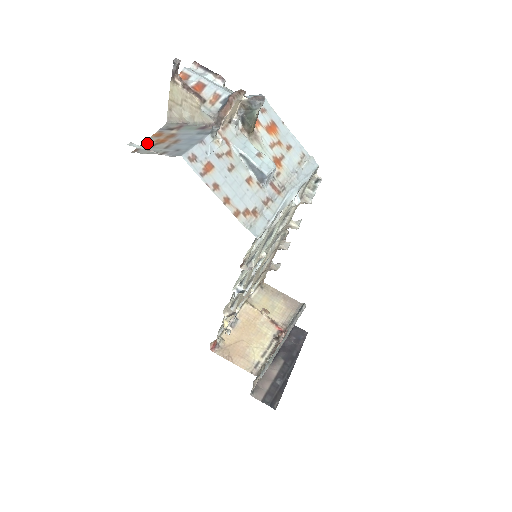
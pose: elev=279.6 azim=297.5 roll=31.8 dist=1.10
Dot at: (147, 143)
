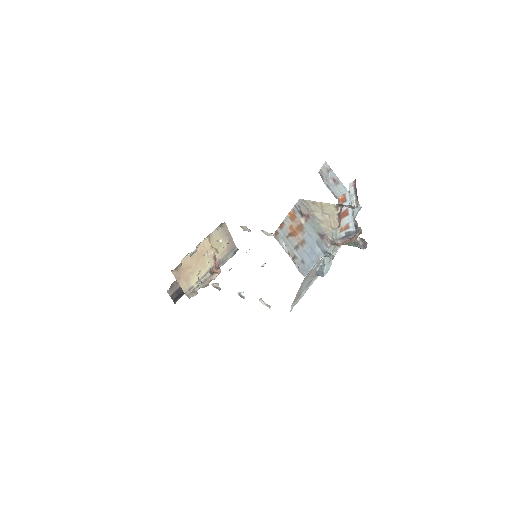
Dot at: (285, 227)
